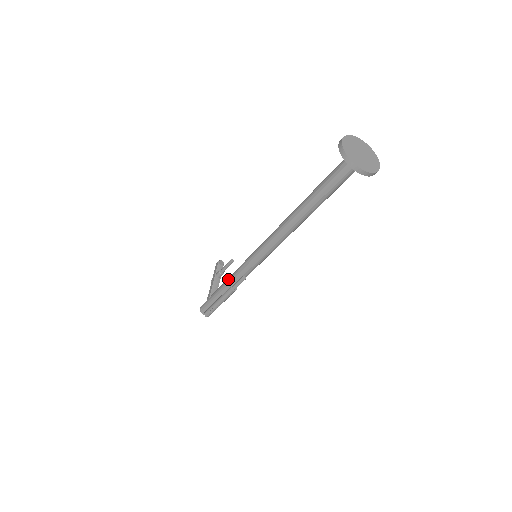
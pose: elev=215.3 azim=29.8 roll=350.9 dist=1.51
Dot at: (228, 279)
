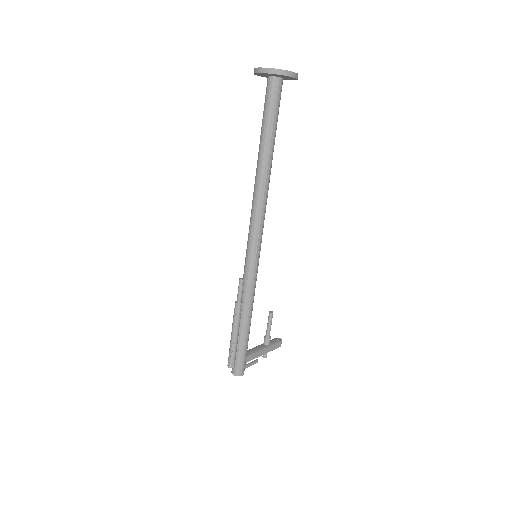
Dot at: occluded
